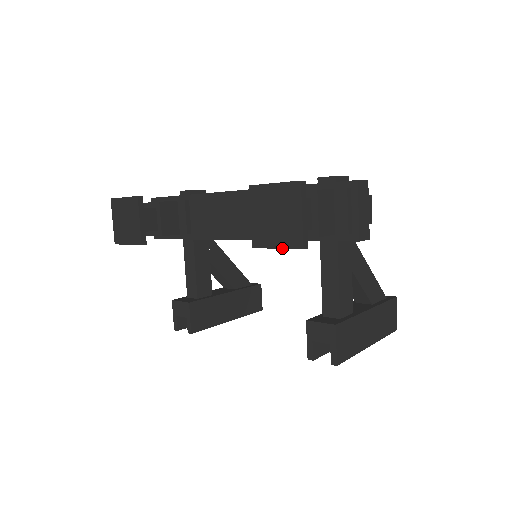
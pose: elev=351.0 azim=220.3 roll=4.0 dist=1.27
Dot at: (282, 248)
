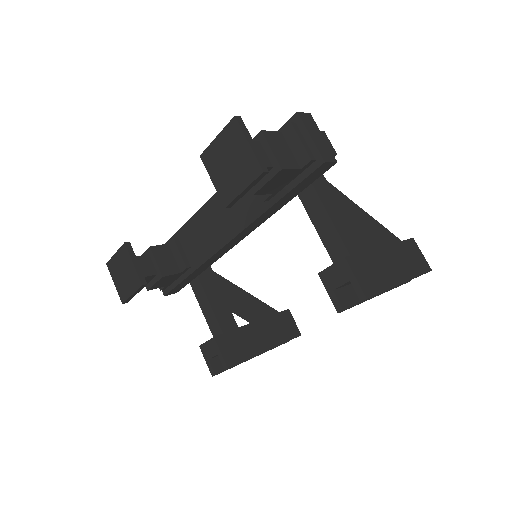
Dot at: (247, 186)
